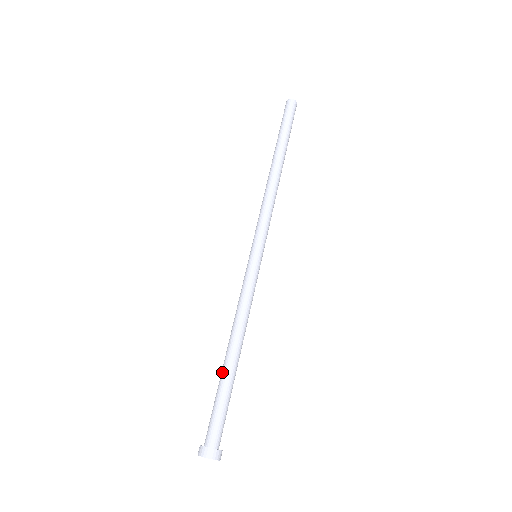
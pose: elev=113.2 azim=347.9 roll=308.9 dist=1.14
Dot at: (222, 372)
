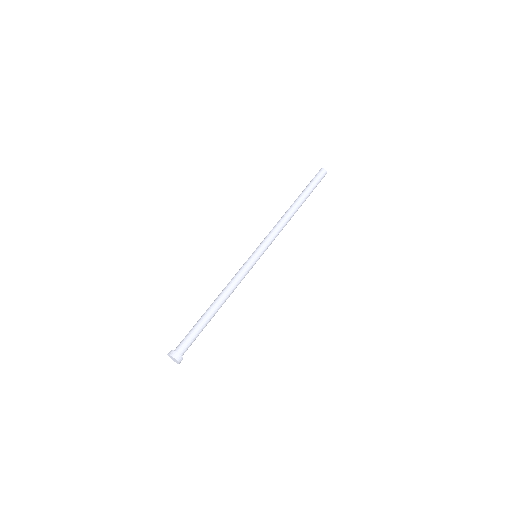
Dot at: (205, 315)
